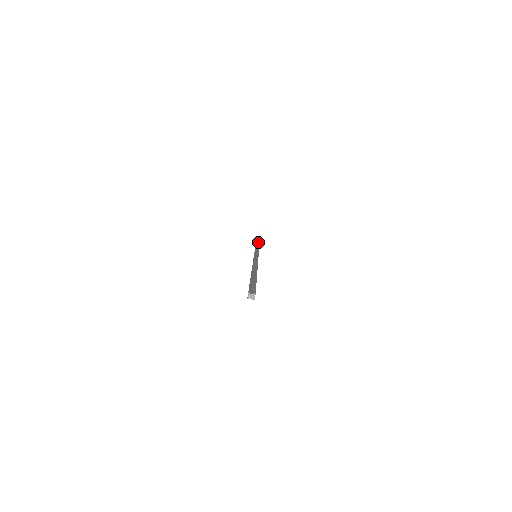
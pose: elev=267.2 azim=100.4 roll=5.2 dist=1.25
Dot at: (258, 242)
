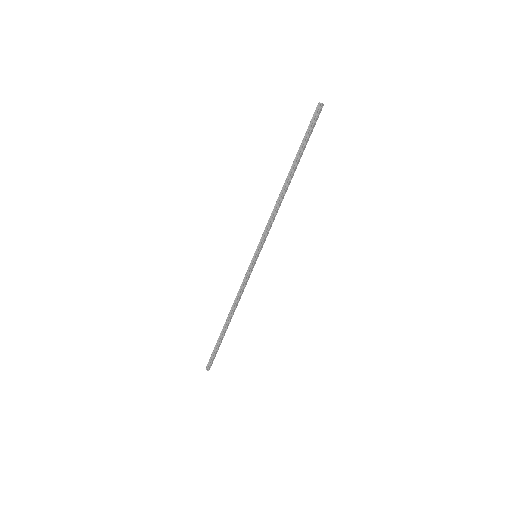
Dot at: (226, 330)
